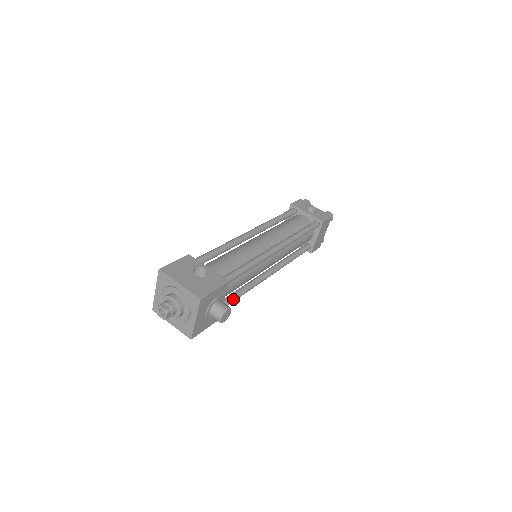
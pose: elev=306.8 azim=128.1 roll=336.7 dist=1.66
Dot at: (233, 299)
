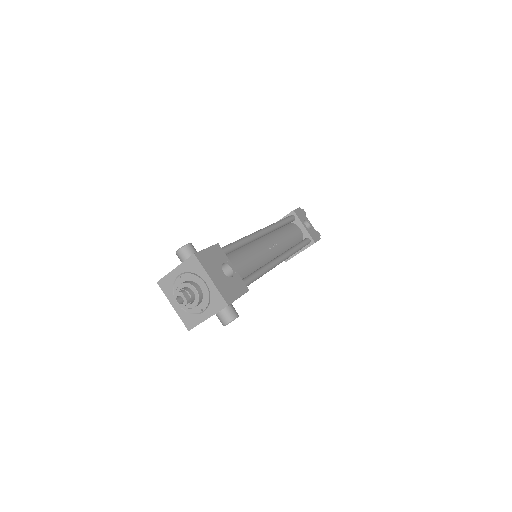
Dot at: occluded
